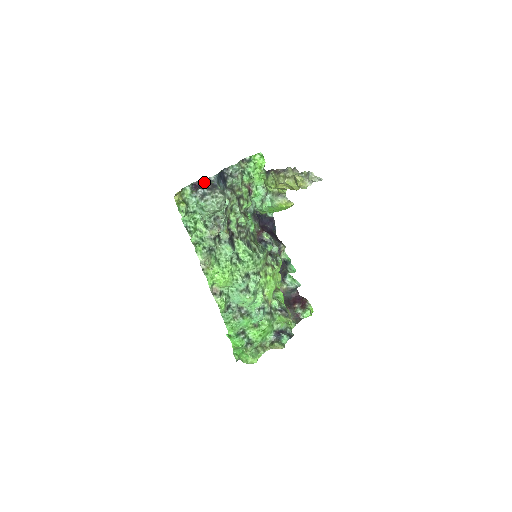
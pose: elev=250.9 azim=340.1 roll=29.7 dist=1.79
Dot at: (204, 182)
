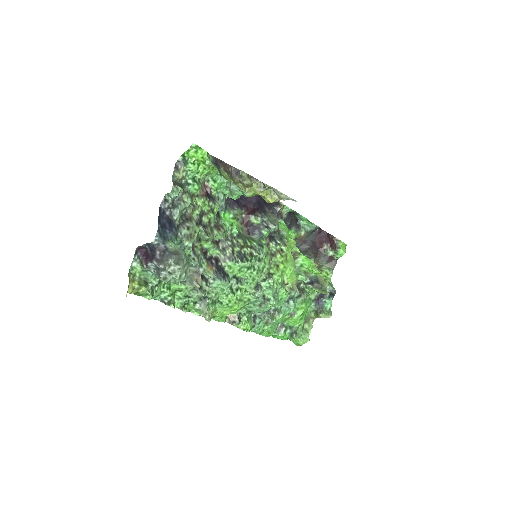
Dot at: (148, 248)
